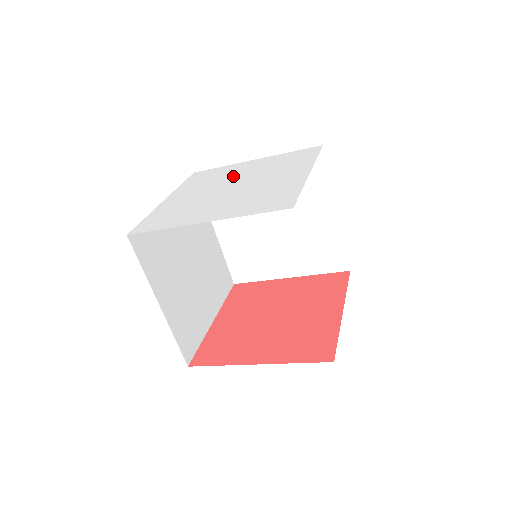
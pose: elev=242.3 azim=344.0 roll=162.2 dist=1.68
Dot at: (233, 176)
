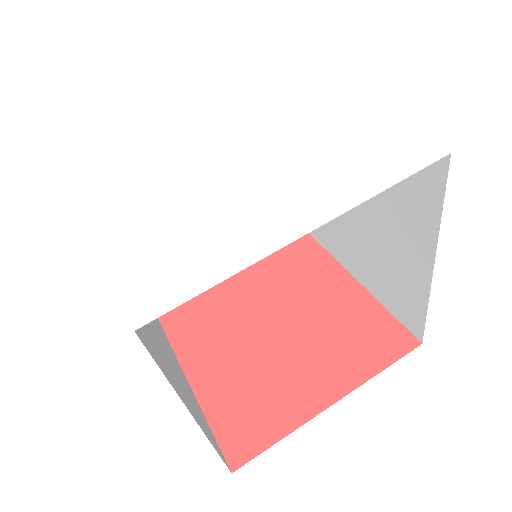
Dot at: (187, 137)
